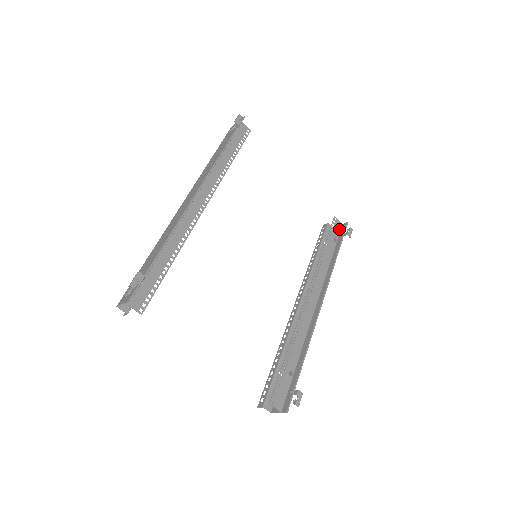
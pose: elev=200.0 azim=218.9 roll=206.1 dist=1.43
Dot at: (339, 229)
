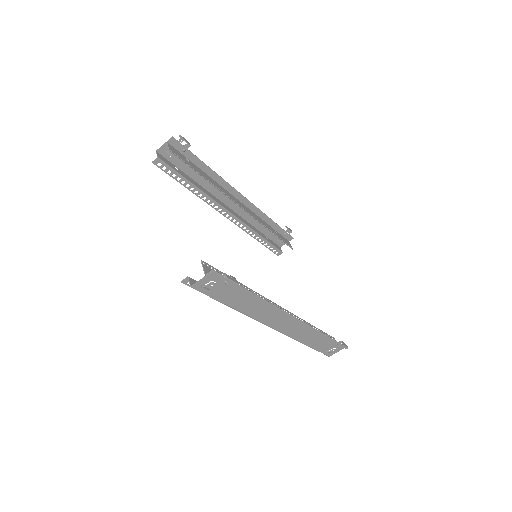
Dot at: occluded
